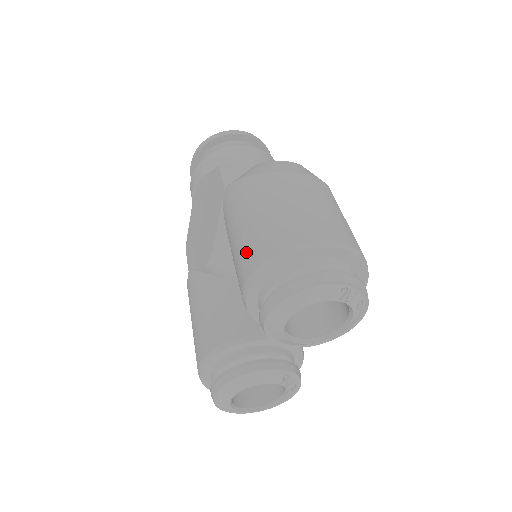
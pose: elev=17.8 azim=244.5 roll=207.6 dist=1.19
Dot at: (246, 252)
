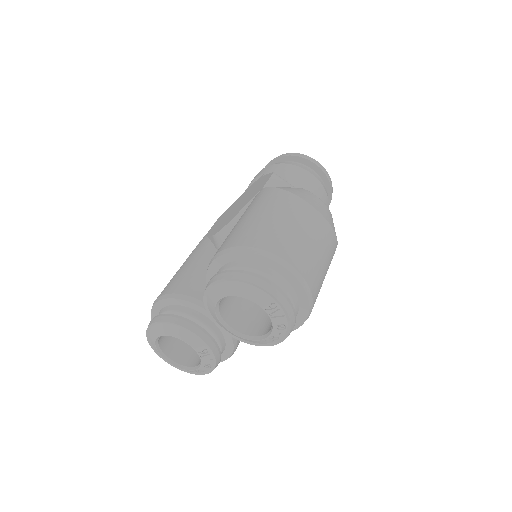
Dot at: (233, 235)
